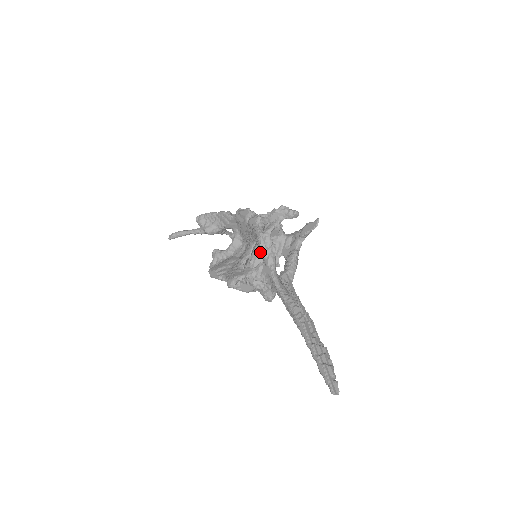
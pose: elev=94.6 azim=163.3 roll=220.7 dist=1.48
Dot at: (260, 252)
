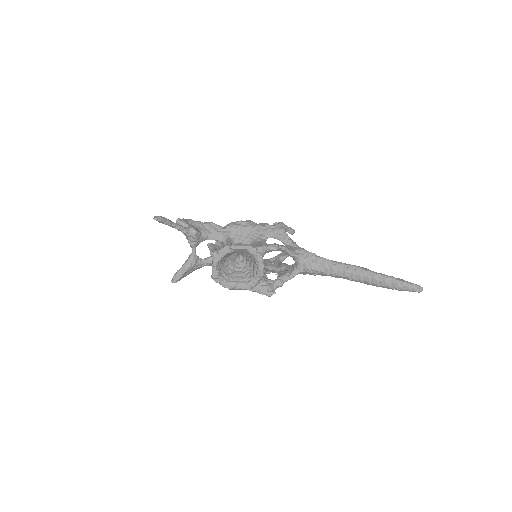
Dot at: (285, 238)
